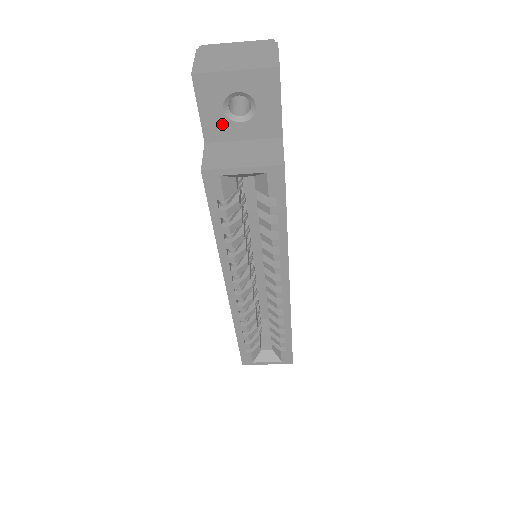
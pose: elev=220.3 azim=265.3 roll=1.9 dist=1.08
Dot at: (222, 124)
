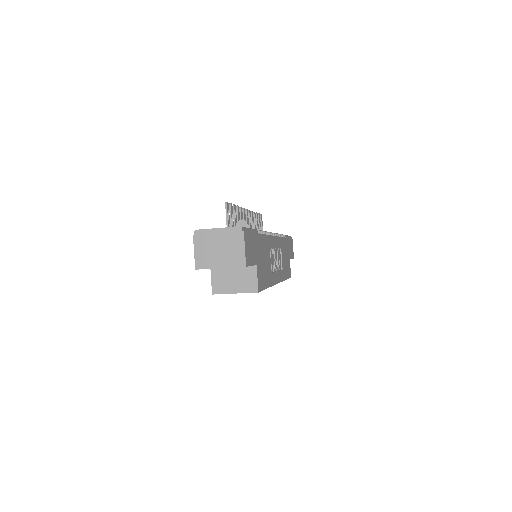
Dot at: occluded
